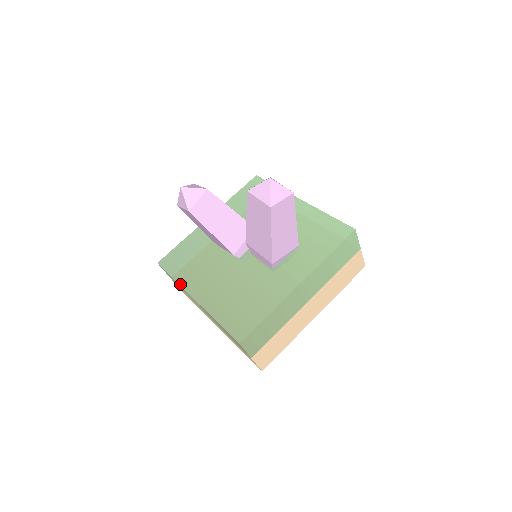
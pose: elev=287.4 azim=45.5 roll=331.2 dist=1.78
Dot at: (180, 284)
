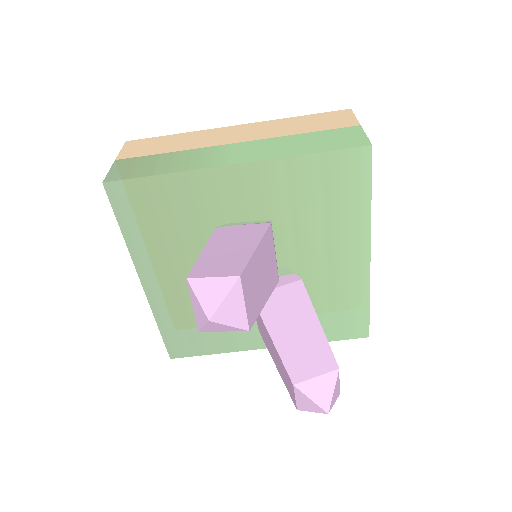
Dot at: (130, 251)
